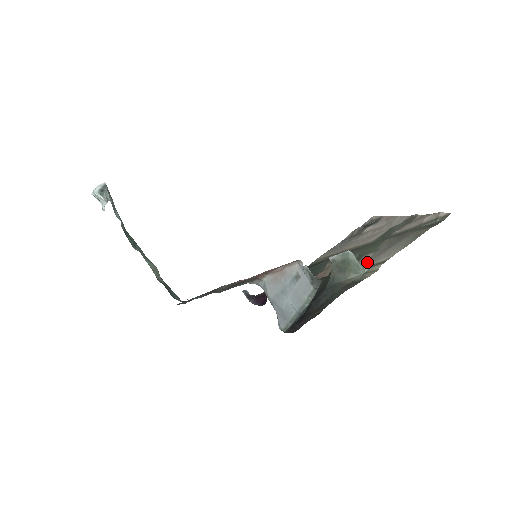
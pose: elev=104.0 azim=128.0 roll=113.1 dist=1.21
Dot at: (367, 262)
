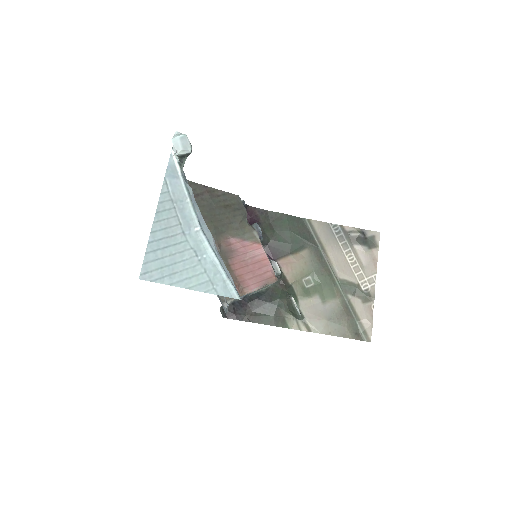
Dot at: (307, 311)
